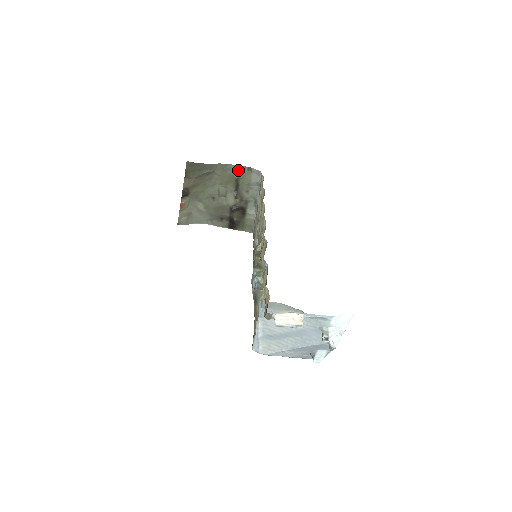
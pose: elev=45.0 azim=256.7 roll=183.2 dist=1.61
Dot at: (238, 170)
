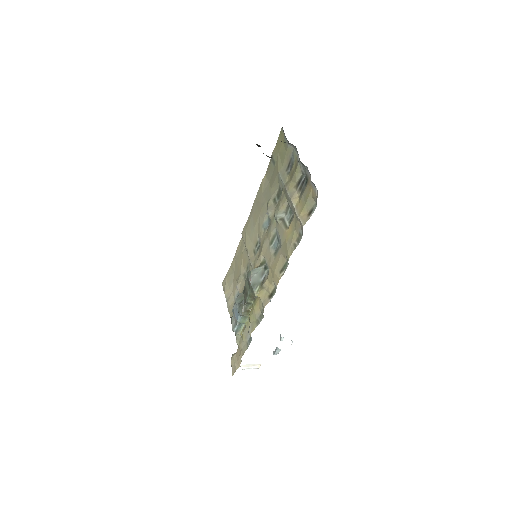
Dot at: occluded
